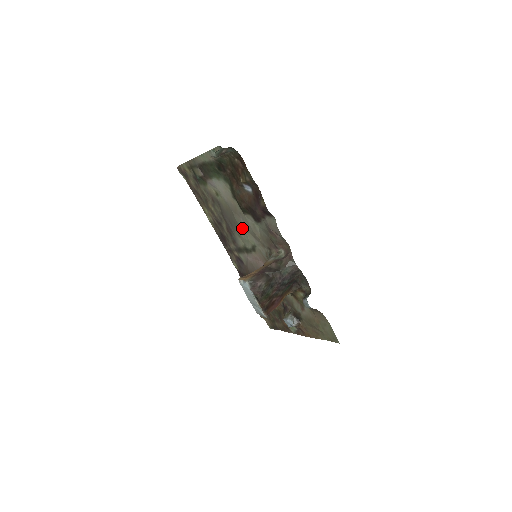
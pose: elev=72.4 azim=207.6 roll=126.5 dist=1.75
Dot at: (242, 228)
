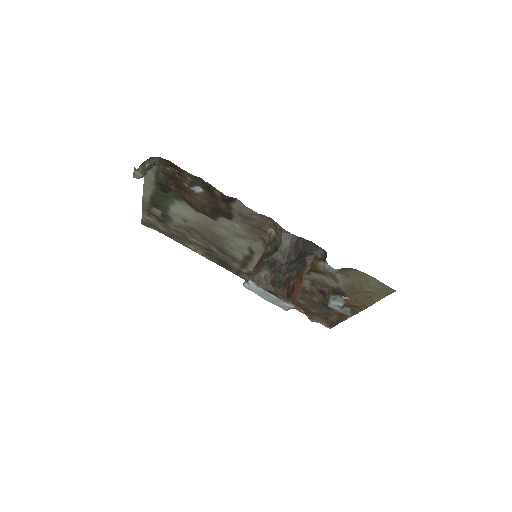
Dot at: (226, 237)
